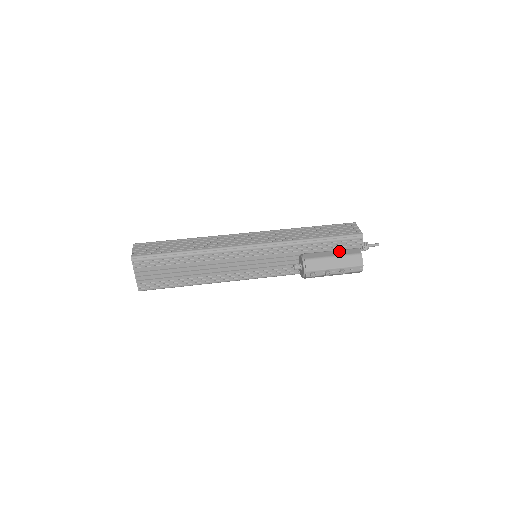
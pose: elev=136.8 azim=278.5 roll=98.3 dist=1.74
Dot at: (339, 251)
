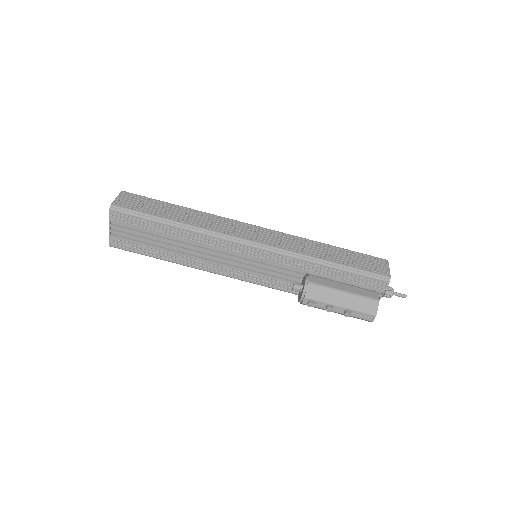
Dot at: (354, 287)
